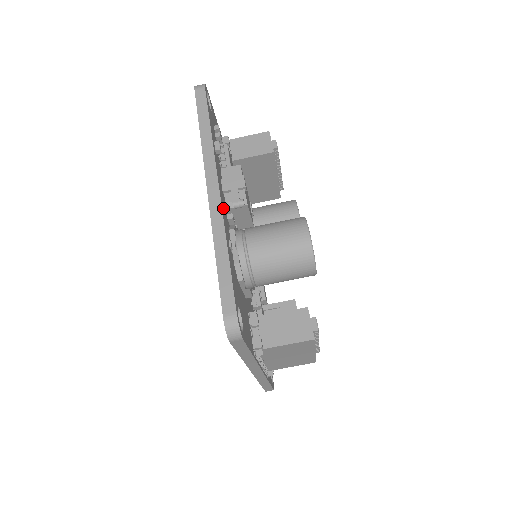
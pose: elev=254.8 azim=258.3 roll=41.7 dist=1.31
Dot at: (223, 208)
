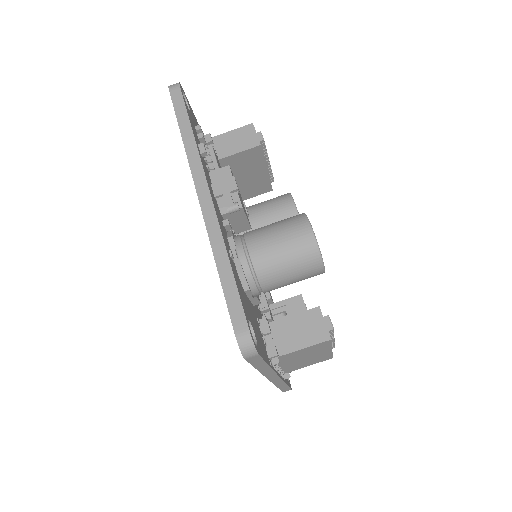
Dot at: (218, 215)
